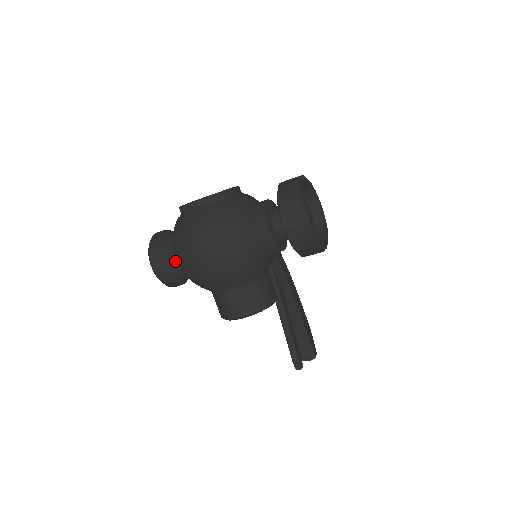
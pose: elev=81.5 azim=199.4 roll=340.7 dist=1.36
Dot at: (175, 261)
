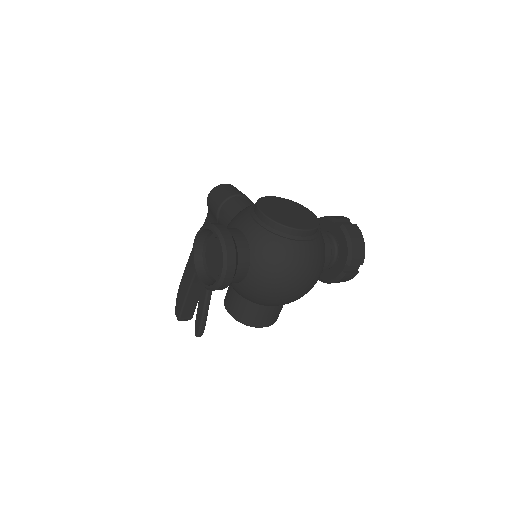
Dot at: (245, 273)
